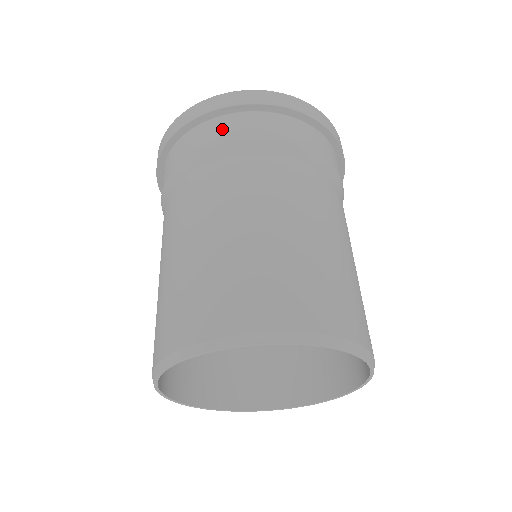
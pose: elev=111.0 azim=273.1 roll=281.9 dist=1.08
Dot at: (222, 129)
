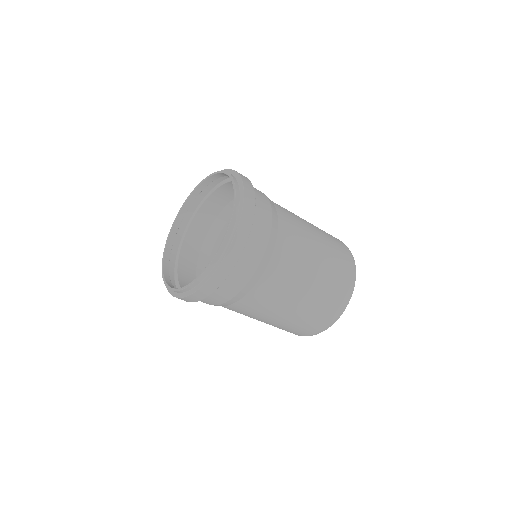
Dot at: (230, 288)
